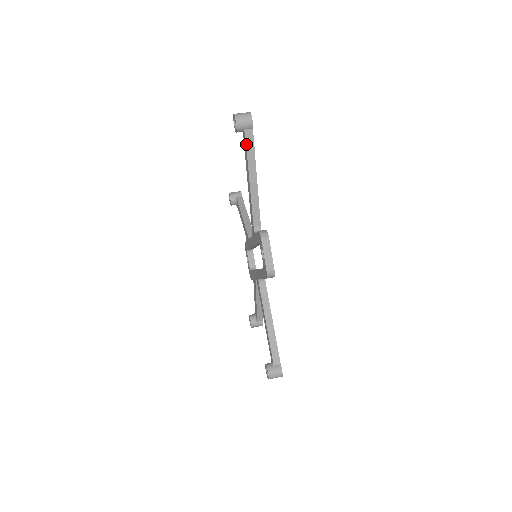
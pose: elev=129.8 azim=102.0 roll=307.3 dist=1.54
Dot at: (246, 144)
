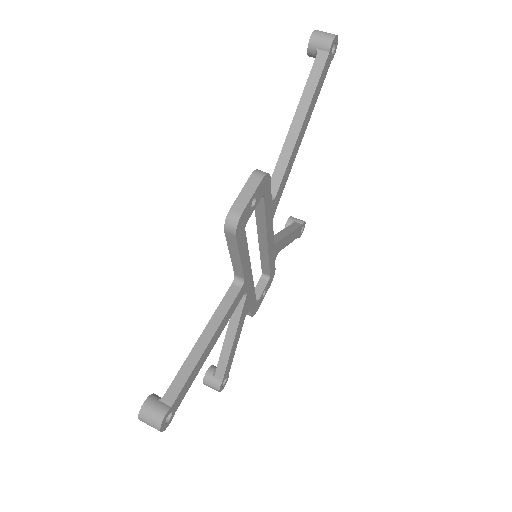
Dot at: (311, 69)
